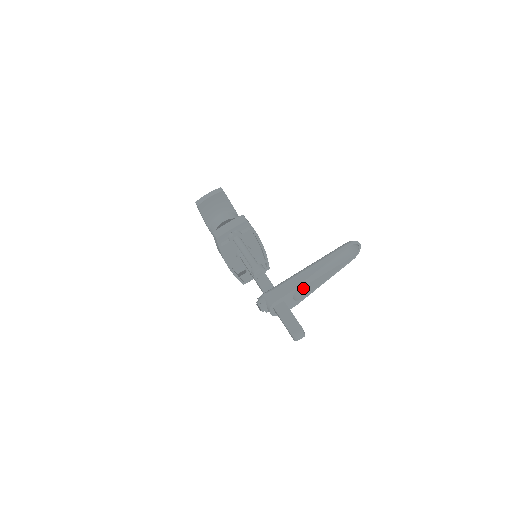
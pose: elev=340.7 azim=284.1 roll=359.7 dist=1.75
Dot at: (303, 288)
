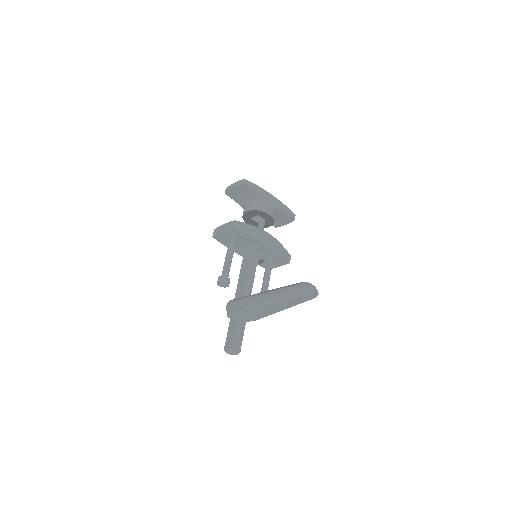
Dot at: (267, 307)
